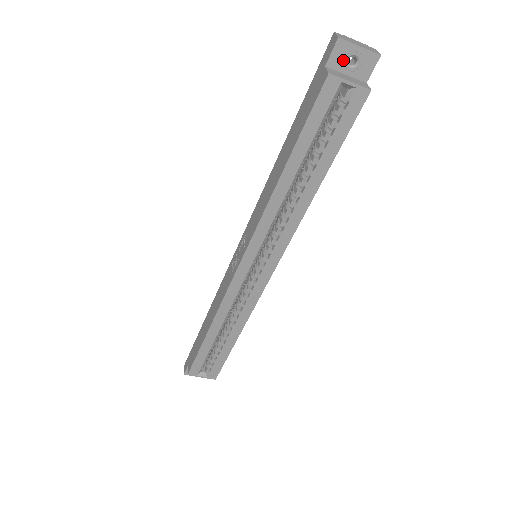
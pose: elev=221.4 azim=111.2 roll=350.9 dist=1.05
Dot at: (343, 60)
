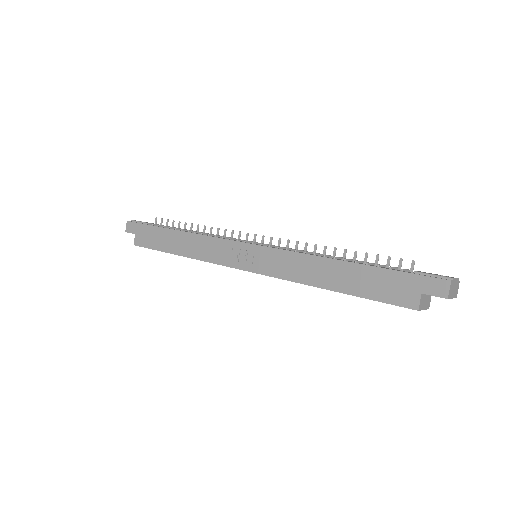
Dot at: occluded
